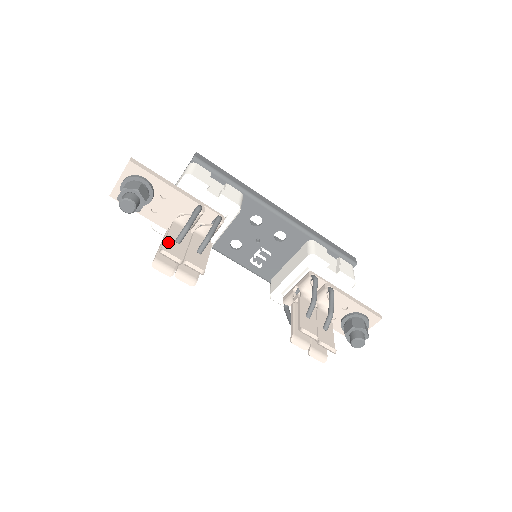
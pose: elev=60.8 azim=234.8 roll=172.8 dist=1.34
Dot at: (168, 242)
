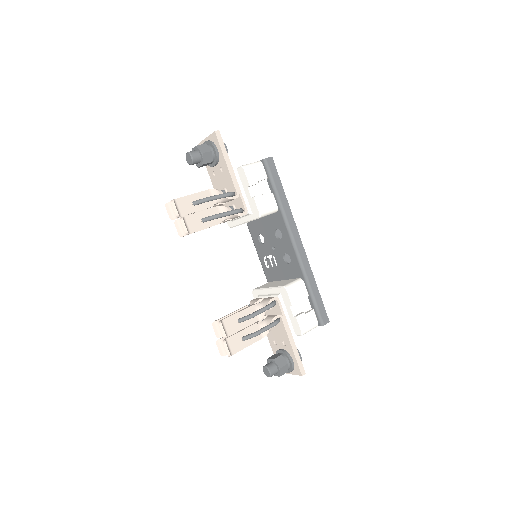
Dot at: (186, 198)
